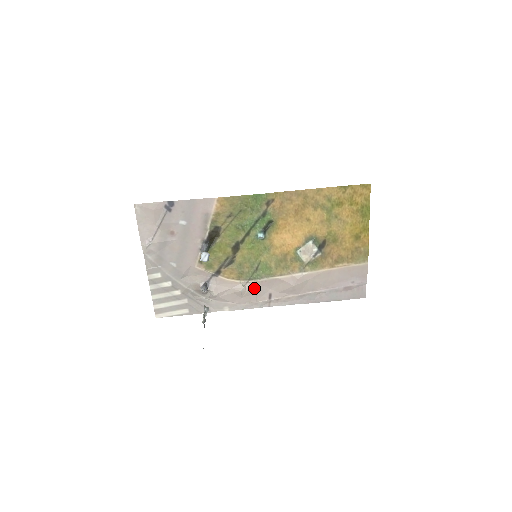
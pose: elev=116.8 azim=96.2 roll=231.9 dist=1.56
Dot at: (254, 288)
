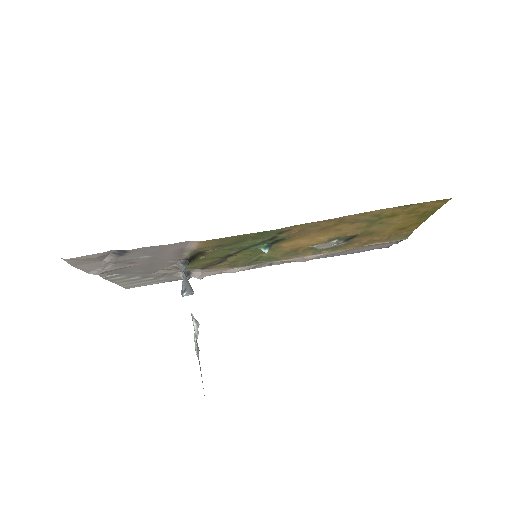
Dot at: (251, 267)
